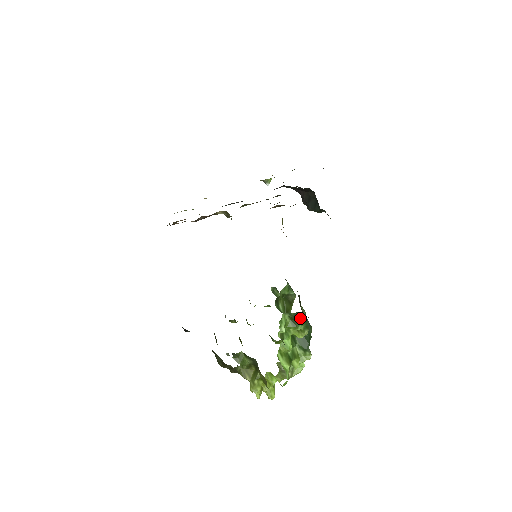
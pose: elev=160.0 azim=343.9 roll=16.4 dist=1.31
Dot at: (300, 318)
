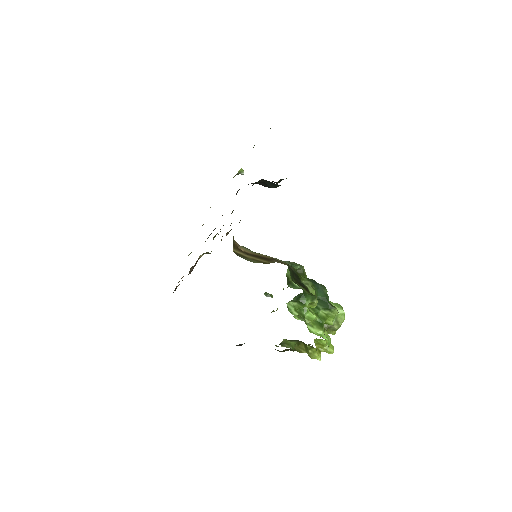
Dot at: (302, 297)
